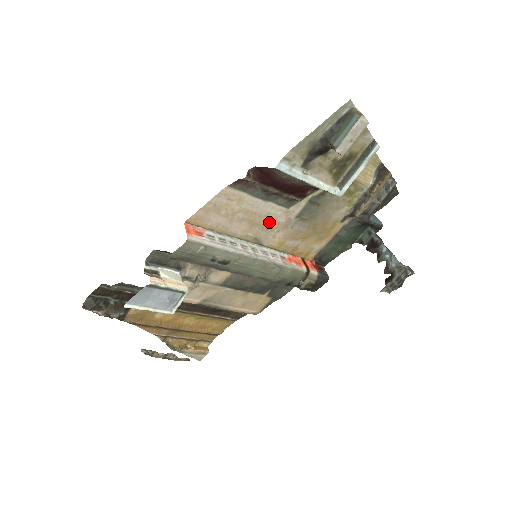
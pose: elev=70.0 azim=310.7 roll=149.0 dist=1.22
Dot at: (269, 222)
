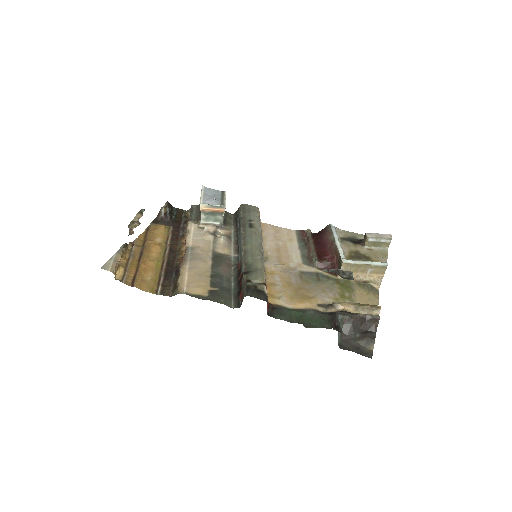
Dot at: (285, 260)
